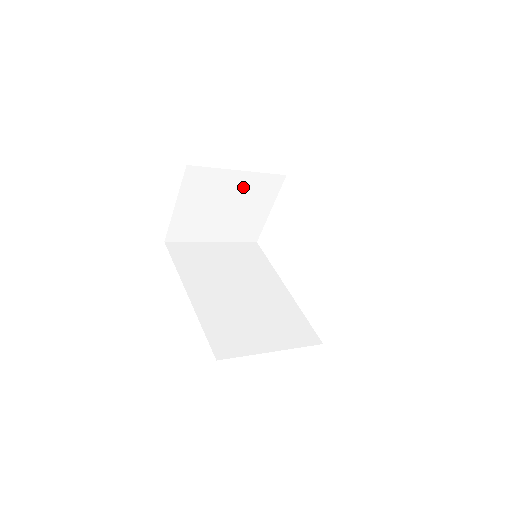
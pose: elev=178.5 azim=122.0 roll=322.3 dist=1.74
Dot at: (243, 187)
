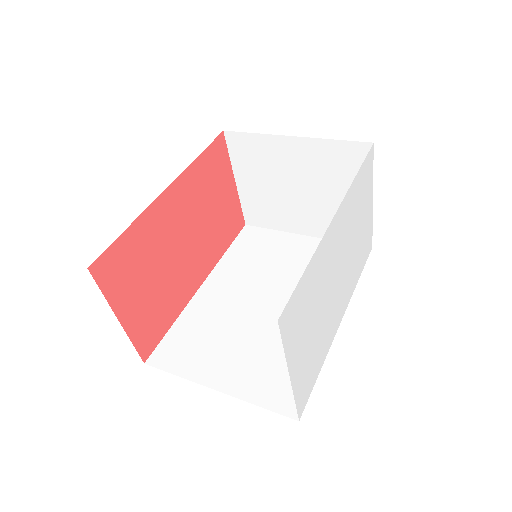
Dot at: (310, 161)
